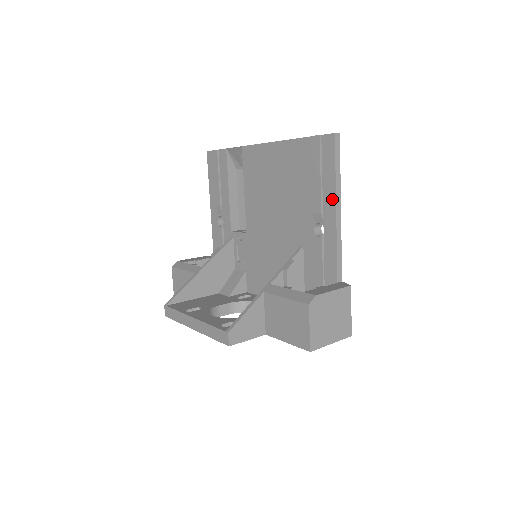
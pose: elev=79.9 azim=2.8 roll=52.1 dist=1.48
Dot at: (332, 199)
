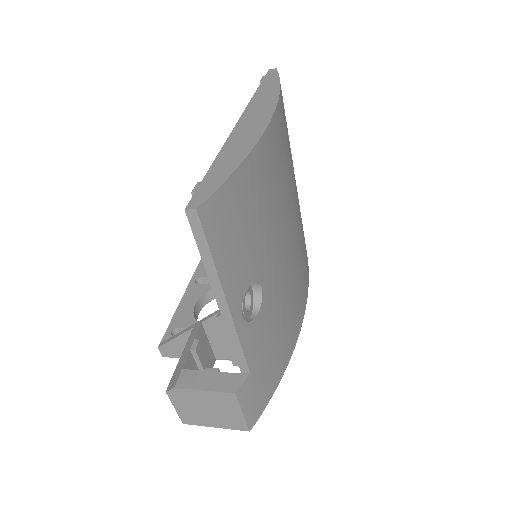
Dot at: (215, 287)
